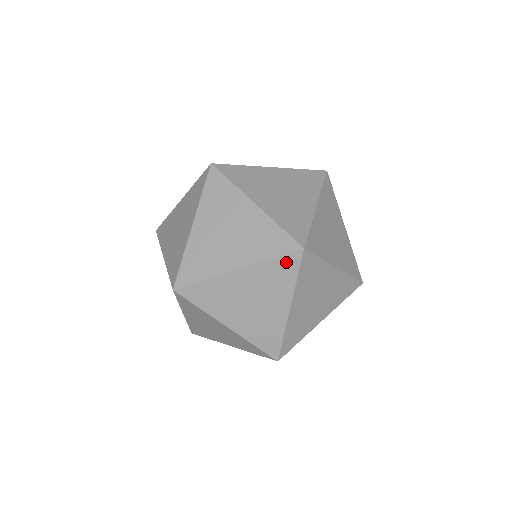
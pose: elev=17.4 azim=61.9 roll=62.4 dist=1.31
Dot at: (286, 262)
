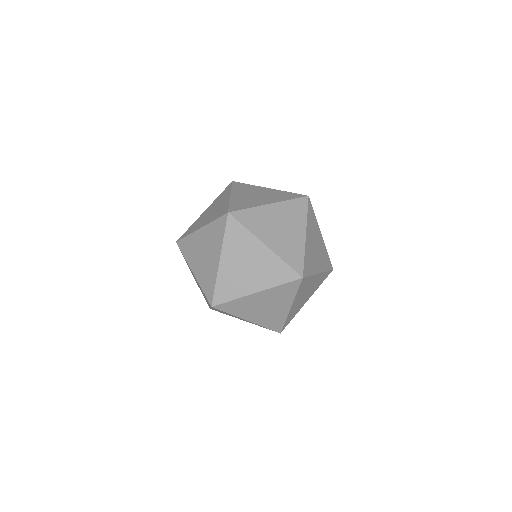
Dot at: (290, 286)
